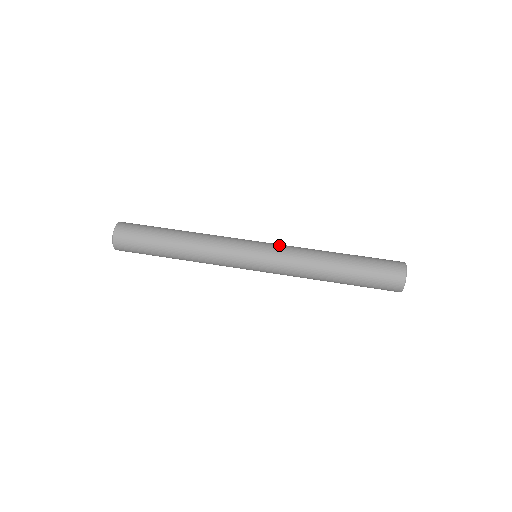
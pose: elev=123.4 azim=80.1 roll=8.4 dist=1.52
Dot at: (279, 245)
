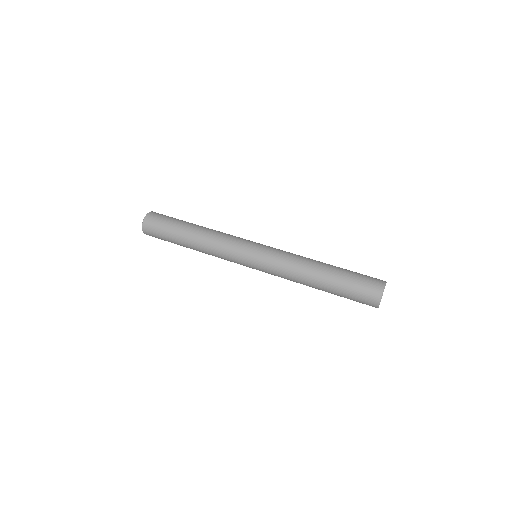
Dot at: occluded
